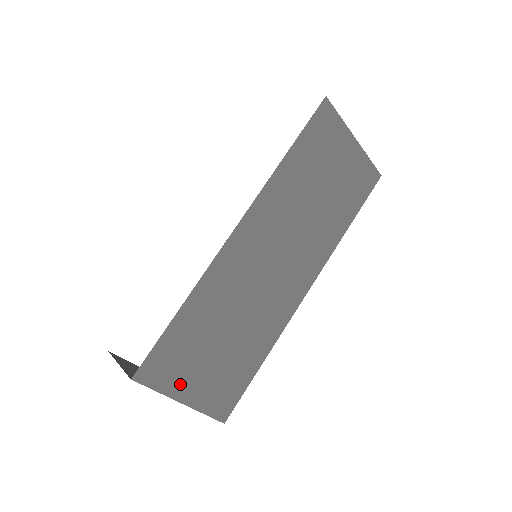
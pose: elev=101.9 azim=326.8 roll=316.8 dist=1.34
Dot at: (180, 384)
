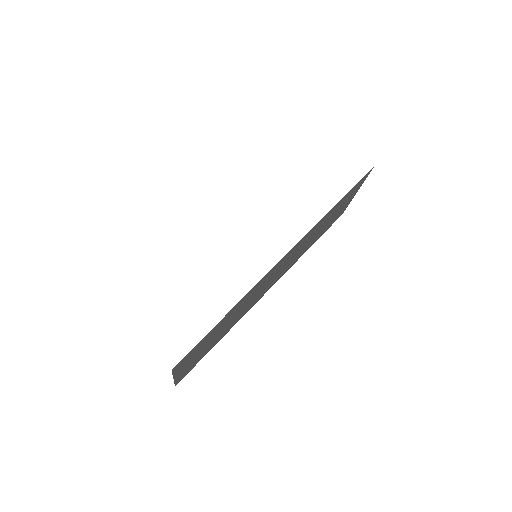
Dot at: (184, 366)
